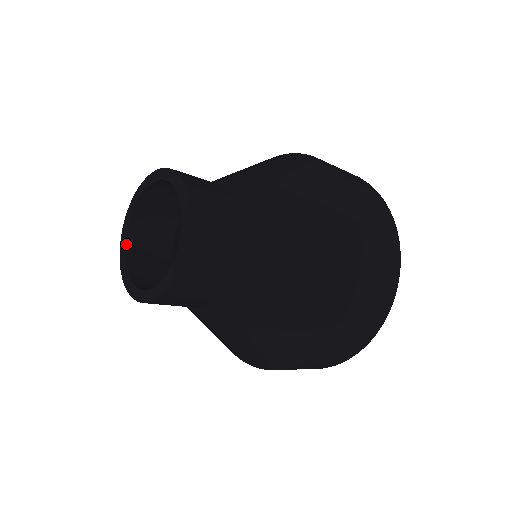
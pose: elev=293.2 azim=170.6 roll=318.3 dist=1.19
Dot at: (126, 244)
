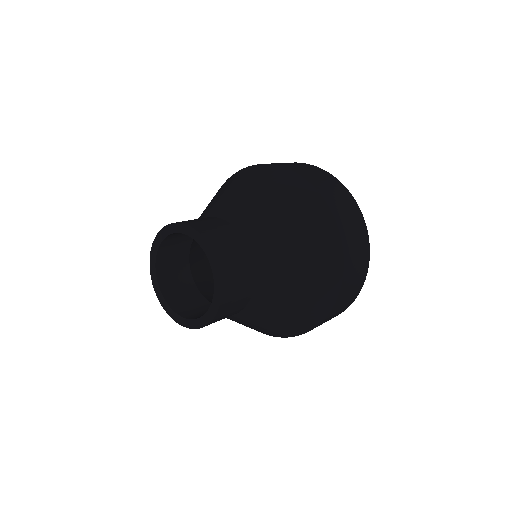
Dot at: (158, 250)
